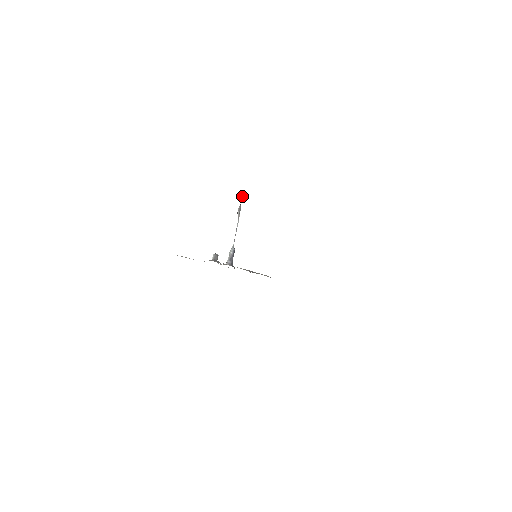
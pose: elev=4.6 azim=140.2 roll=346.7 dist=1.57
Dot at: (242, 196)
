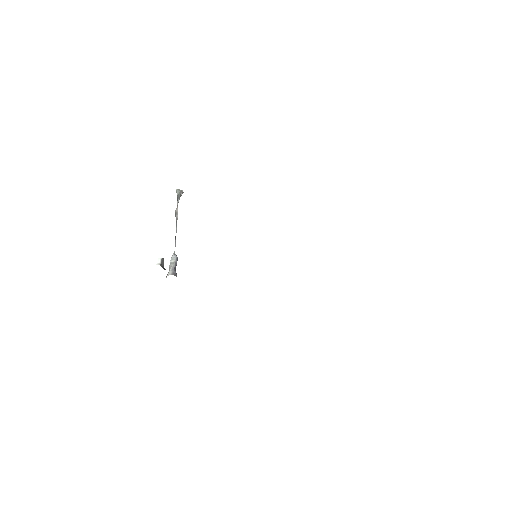
Dot at: (180, 196)
